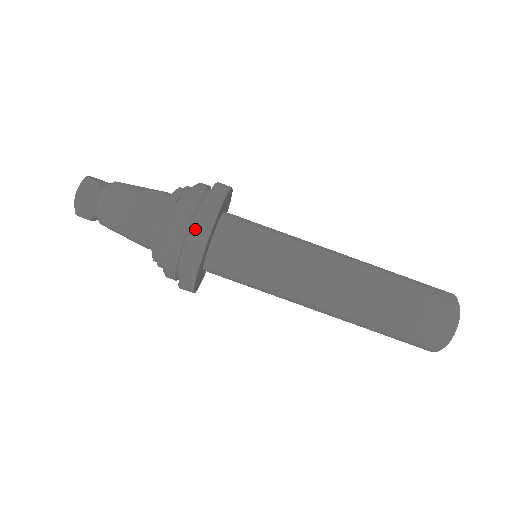
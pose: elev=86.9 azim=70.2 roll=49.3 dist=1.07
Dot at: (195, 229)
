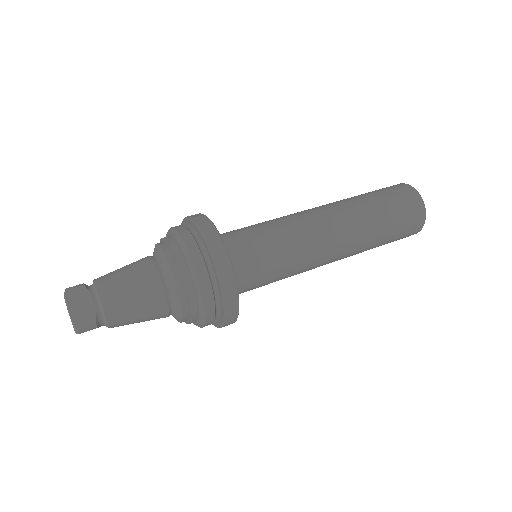
Dot at: (201, 230)
